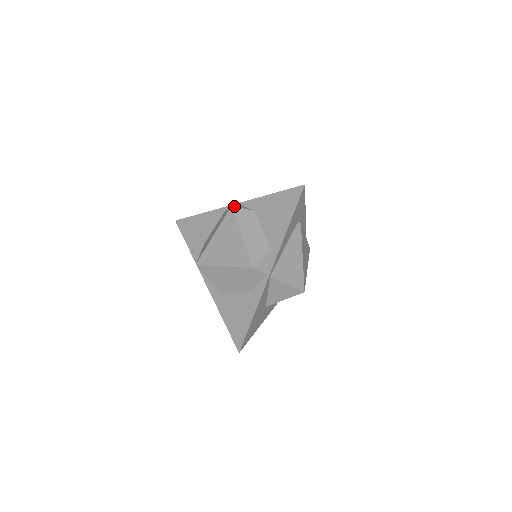
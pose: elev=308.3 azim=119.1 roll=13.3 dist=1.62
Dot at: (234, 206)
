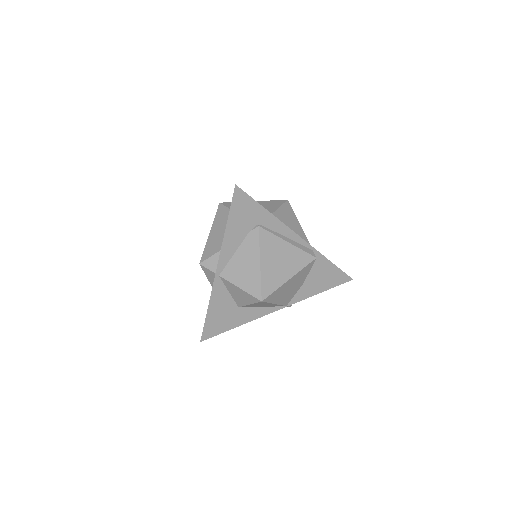
Dot at: (220, 203)
